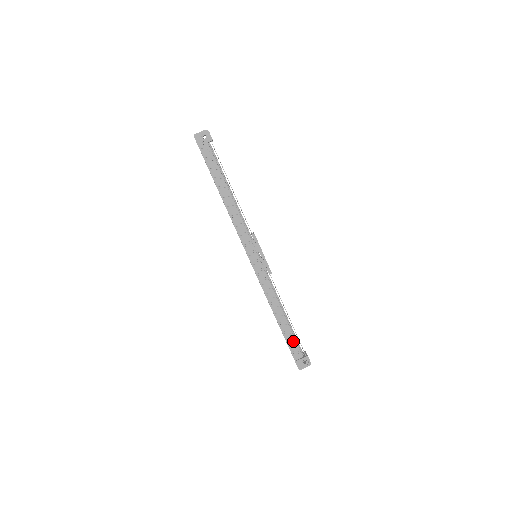
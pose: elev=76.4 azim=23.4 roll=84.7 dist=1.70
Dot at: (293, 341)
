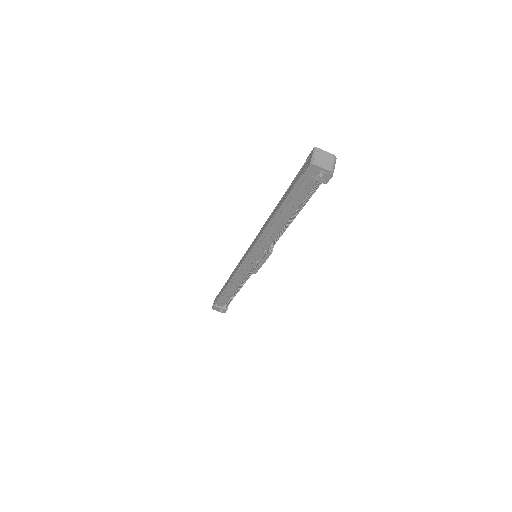
Dot at: (225, 299)
